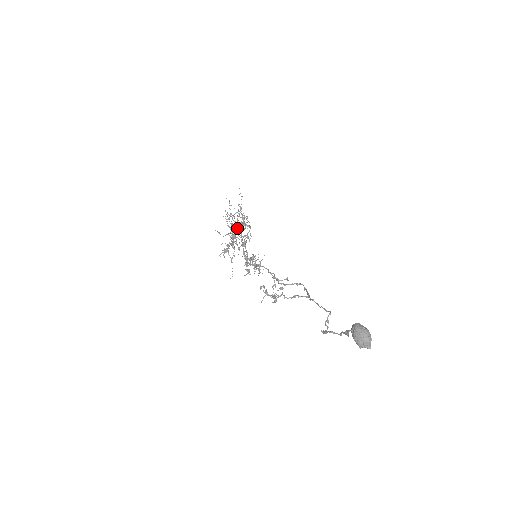
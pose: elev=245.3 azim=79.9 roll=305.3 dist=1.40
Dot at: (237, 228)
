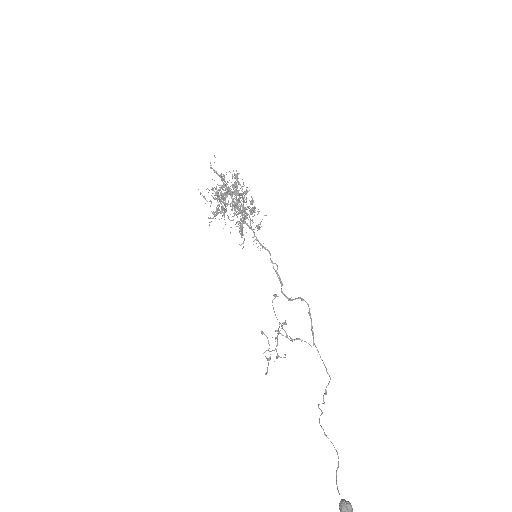
Dot at: occluded
